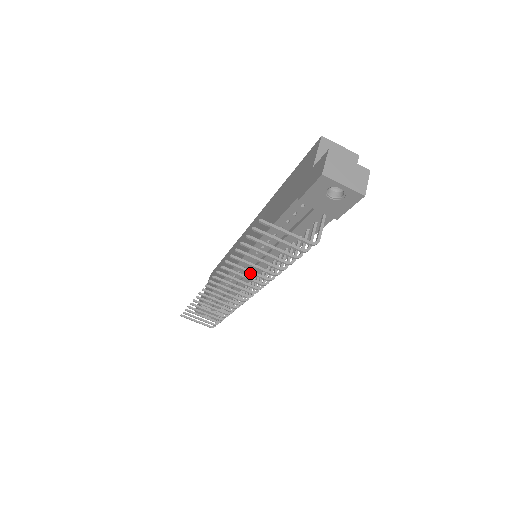
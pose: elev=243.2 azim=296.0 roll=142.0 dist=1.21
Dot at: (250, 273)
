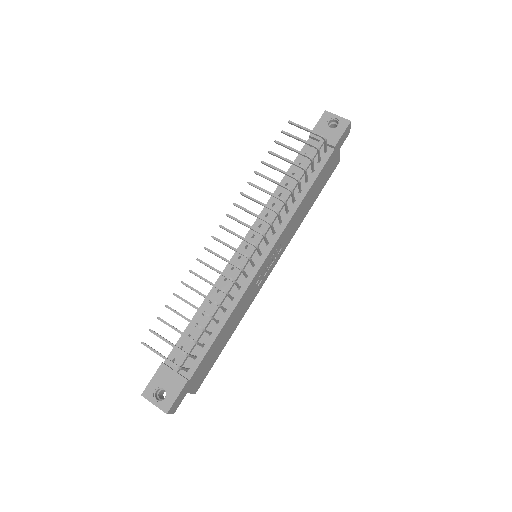
Dot at: (267, 192)
